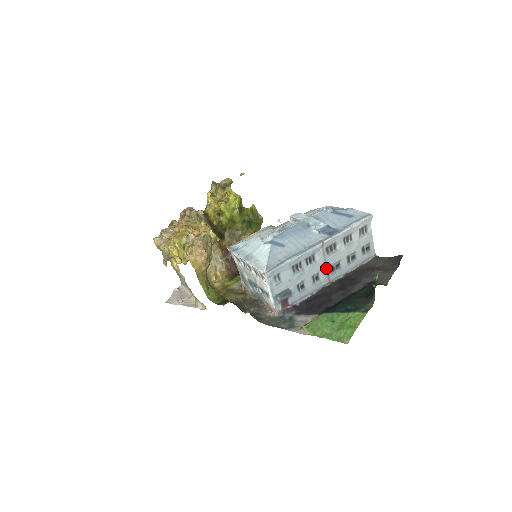
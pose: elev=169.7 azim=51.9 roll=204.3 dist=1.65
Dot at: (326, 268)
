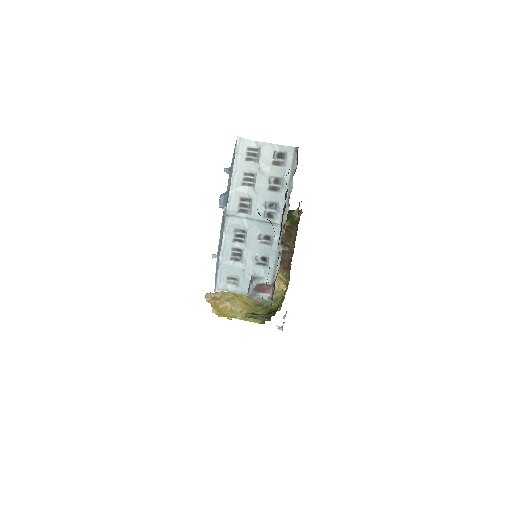
Dot at: (262, 223)
